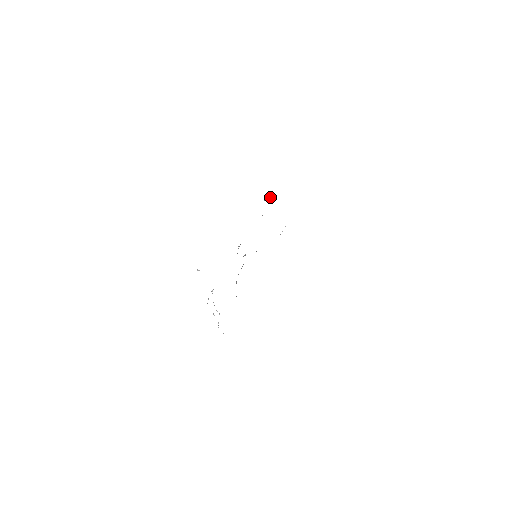
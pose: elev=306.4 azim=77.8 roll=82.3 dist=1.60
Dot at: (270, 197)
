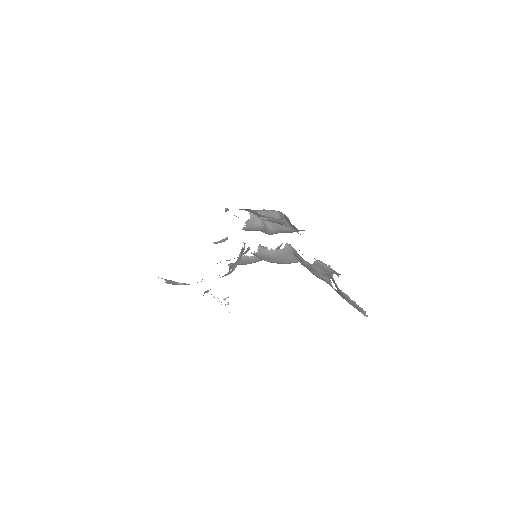
Dot at: occluded
